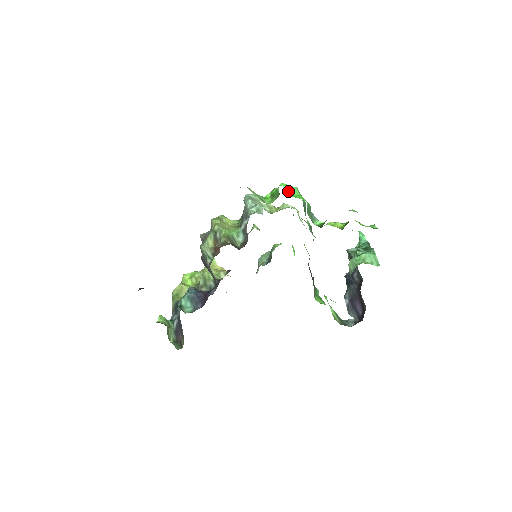
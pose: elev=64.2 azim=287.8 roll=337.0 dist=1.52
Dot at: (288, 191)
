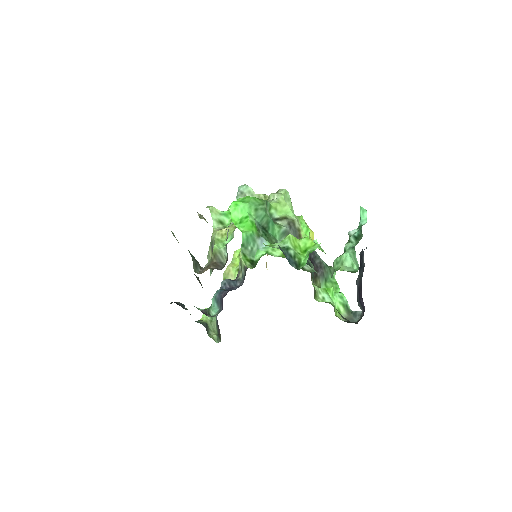
Dot at: (235, 214)
